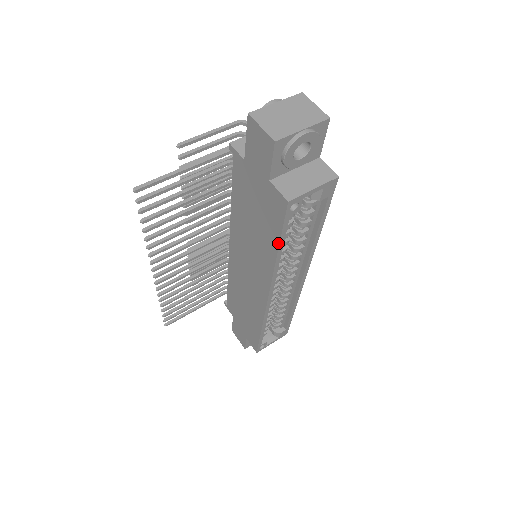
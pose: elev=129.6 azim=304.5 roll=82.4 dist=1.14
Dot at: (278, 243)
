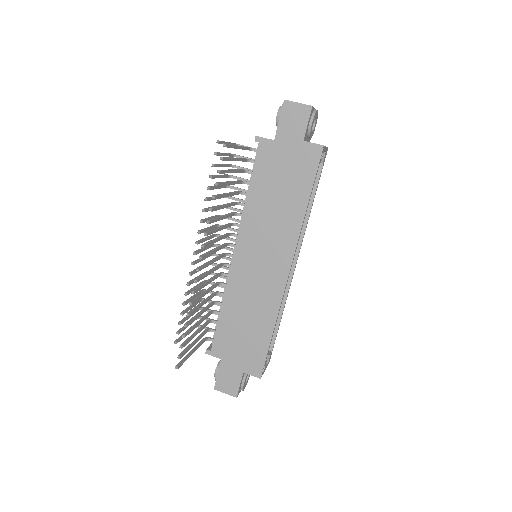
Dot at: (310, 192)
